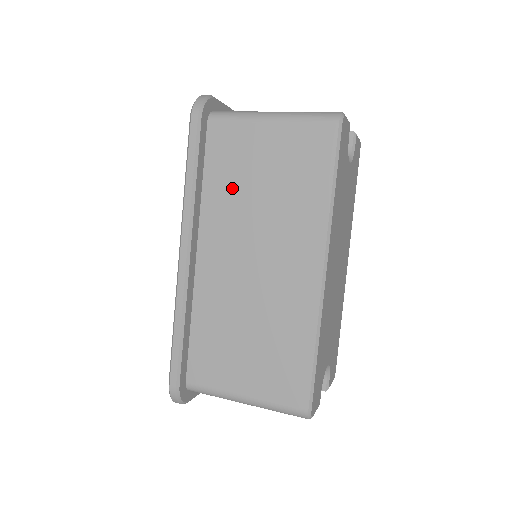
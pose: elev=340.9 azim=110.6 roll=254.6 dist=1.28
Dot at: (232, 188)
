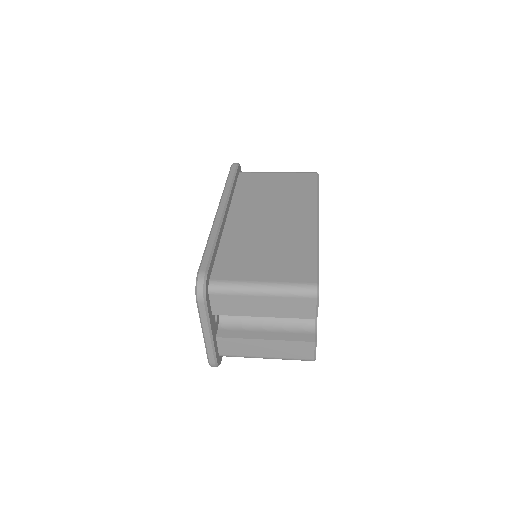
Dot at: (254, 193)
